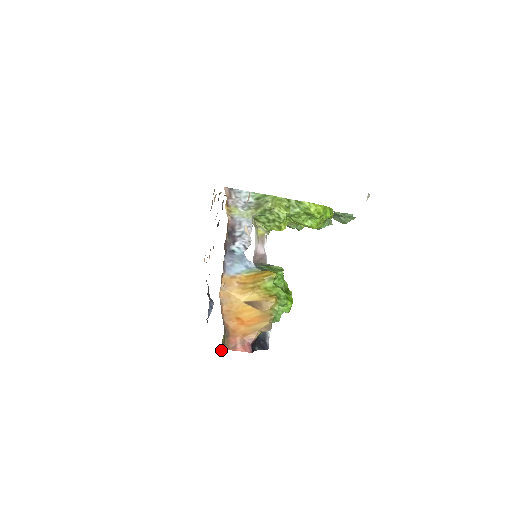
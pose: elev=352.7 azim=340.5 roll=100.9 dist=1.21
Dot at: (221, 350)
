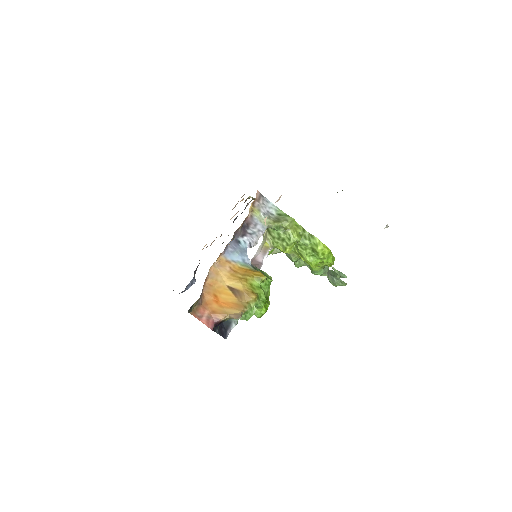
Dot at: (188, 311)
